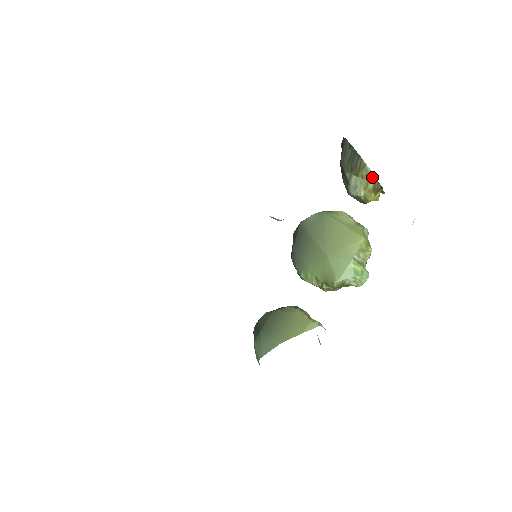
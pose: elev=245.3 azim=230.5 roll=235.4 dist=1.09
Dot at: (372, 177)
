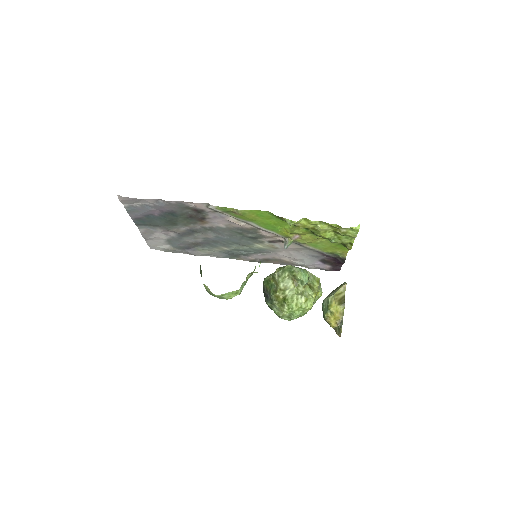
Dot at: (344, 294)
